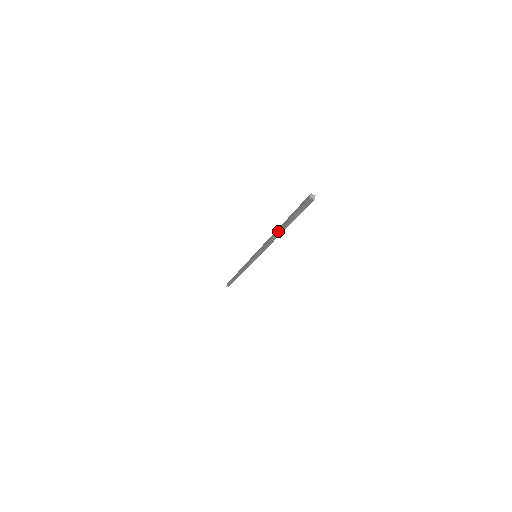
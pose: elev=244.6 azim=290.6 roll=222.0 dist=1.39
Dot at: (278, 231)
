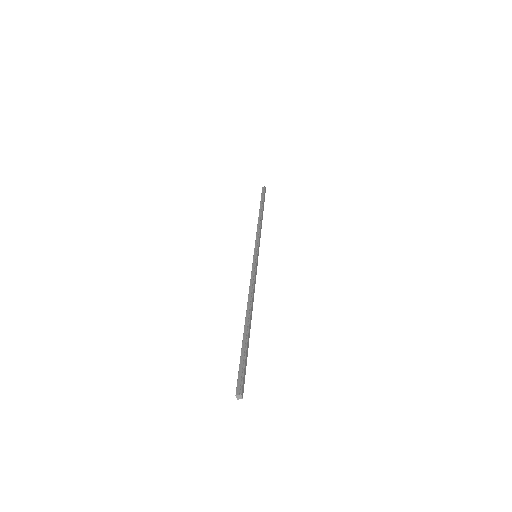
Dot at: occluded
